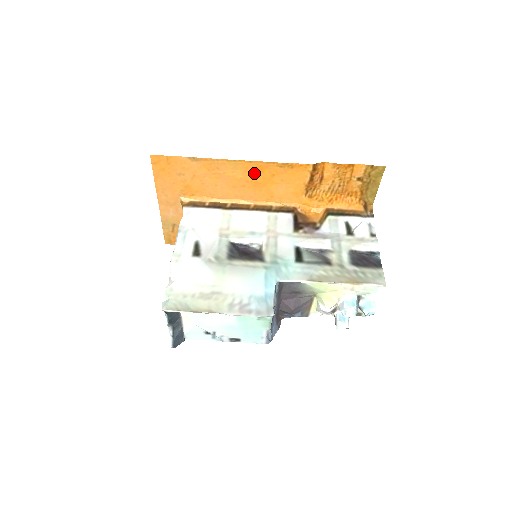
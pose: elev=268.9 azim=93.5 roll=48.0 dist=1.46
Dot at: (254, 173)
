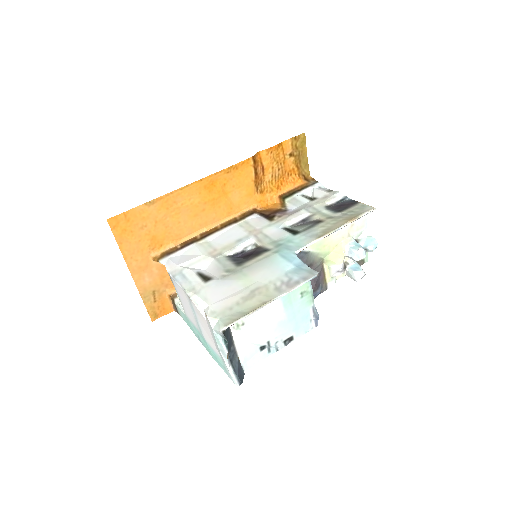
Dot at: (208, 191)
